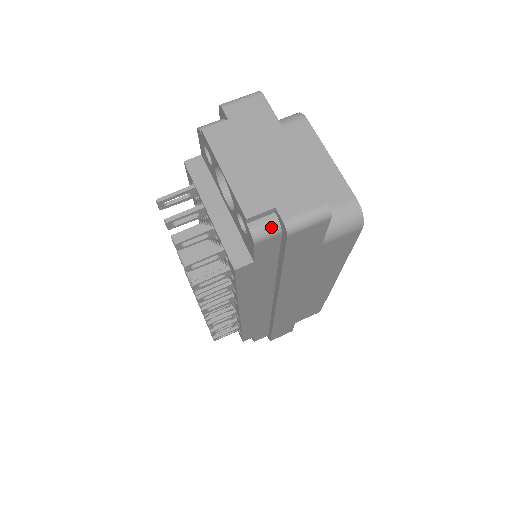
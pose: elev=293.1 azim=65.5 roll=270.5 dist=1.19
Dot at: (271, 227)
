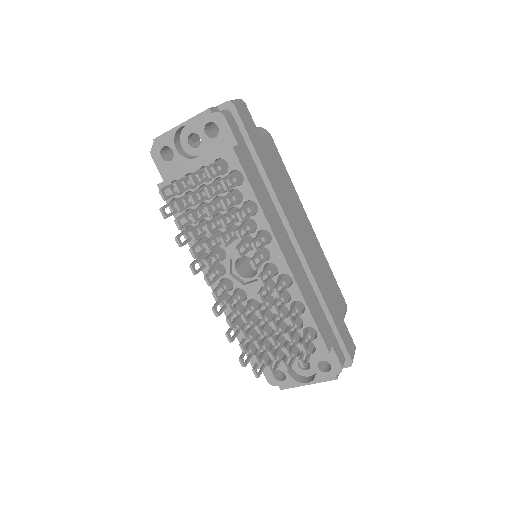
Dot at: (224, 111)
